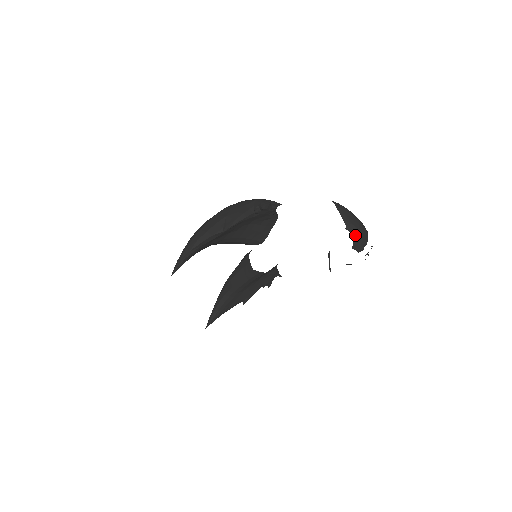
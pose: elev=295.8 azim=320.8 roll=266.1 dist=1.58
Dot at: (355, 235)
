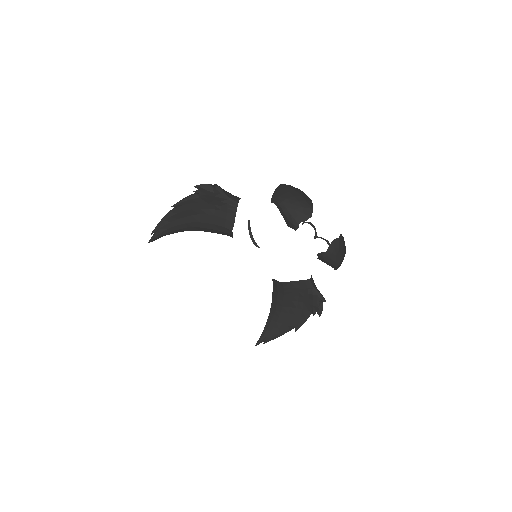
Dot at: (280, 207)
